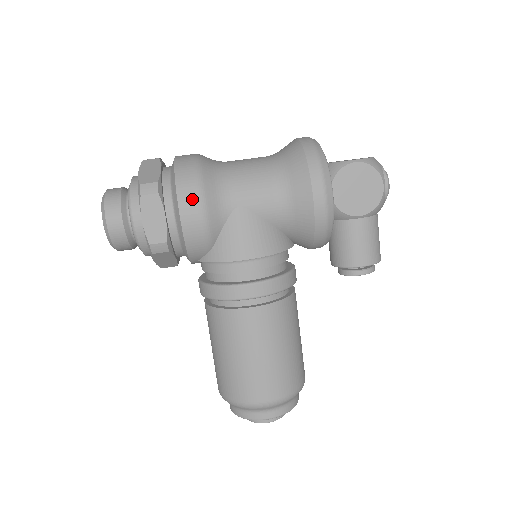
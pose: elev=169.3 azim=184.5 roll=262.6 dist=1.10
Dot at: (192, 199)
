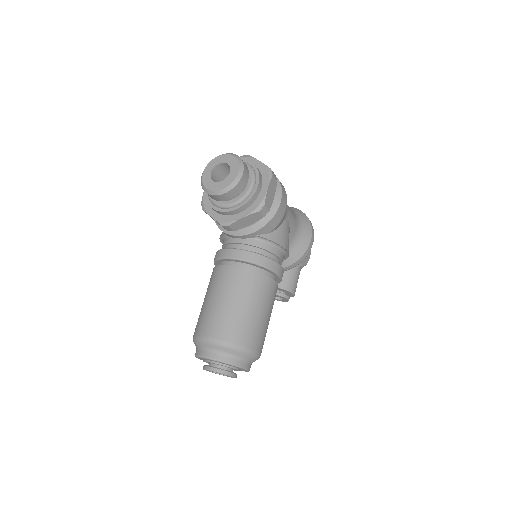
Dot at: (286, 198)
